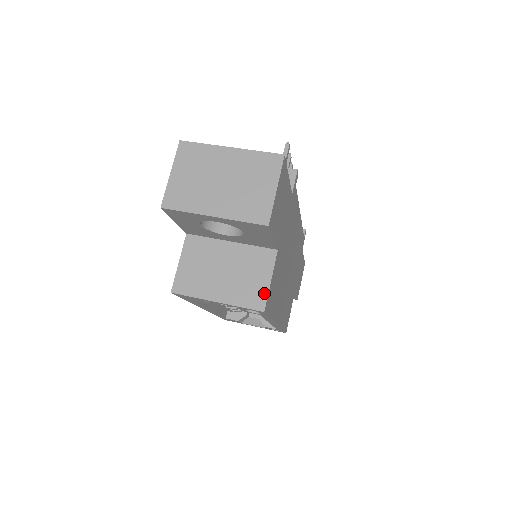
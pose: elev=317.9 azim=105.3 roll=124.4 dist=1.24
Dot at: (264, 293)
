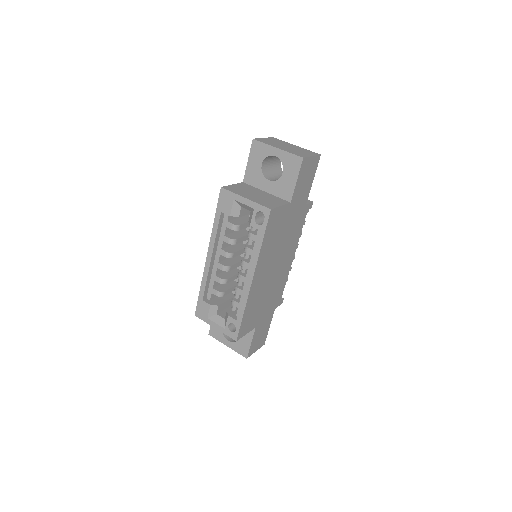
Dot at: (275, 206)
